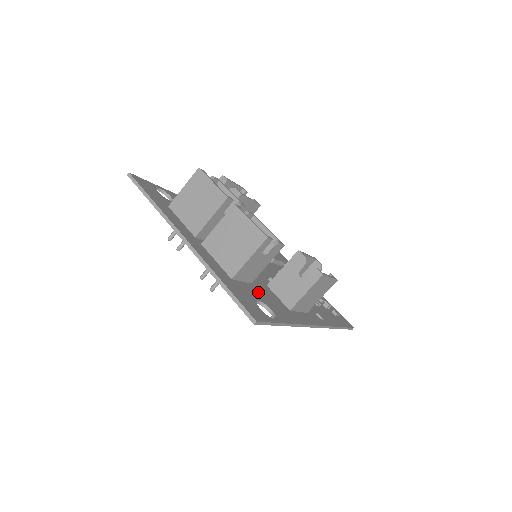
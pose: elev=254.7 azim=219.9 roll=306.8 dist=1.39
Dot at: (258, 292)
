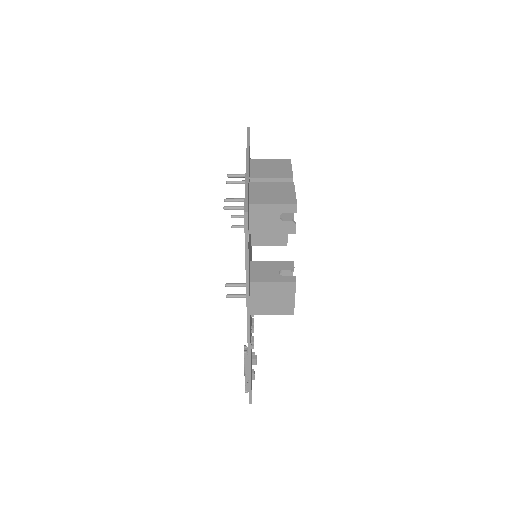
Dot at: occluded
